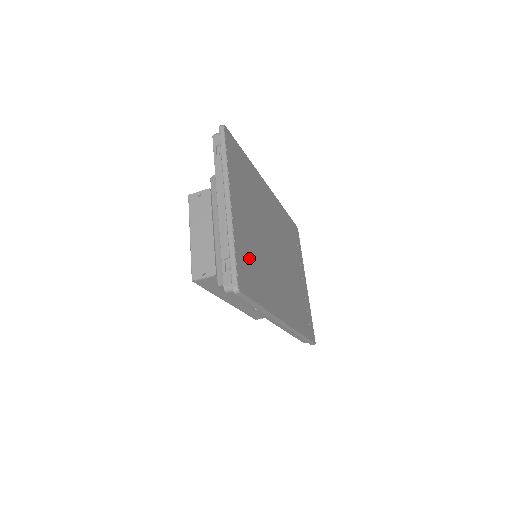
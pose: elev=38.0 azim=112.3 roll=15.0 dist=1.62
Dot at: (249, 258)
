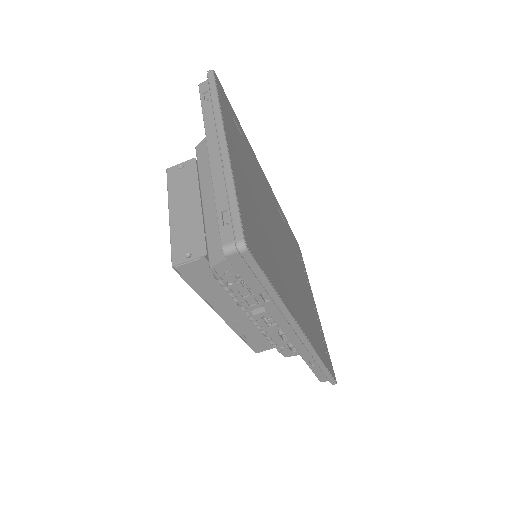
Dot at: (254, 223)
